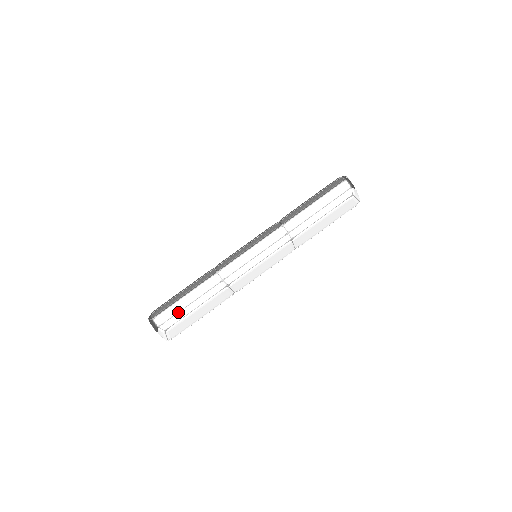
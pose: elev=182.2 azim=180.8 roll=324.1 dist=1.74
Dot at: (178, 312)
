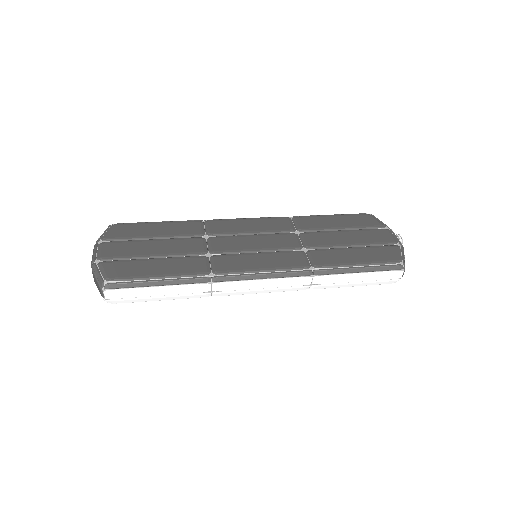
Dot at: (139, 296)
